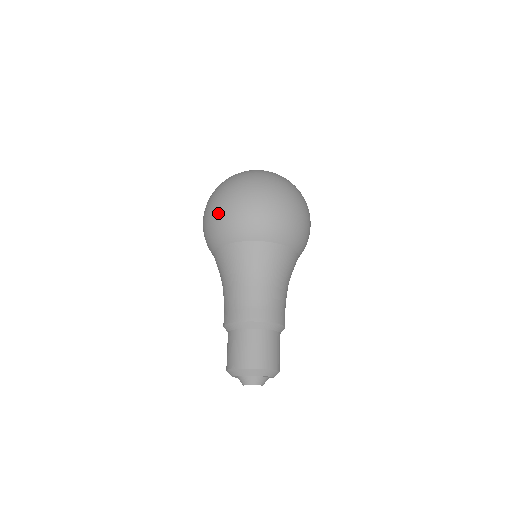
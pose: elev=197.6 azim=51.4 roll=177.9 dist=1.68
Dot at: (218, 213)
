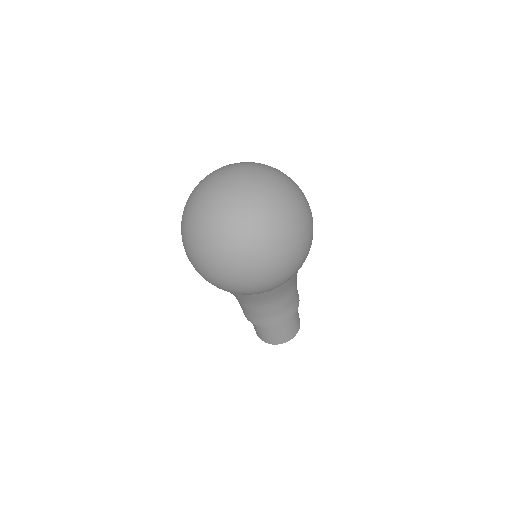
Dot at: (212, 281)
